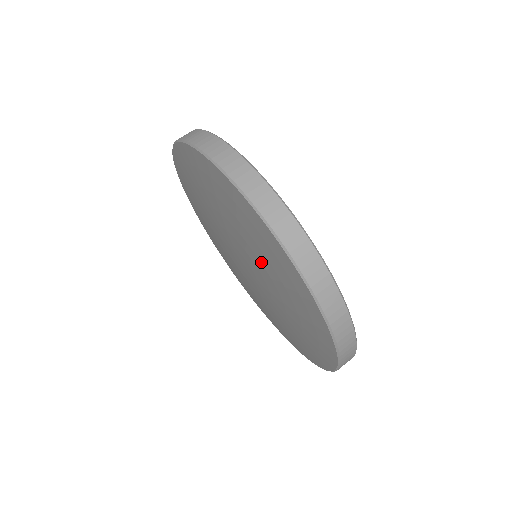
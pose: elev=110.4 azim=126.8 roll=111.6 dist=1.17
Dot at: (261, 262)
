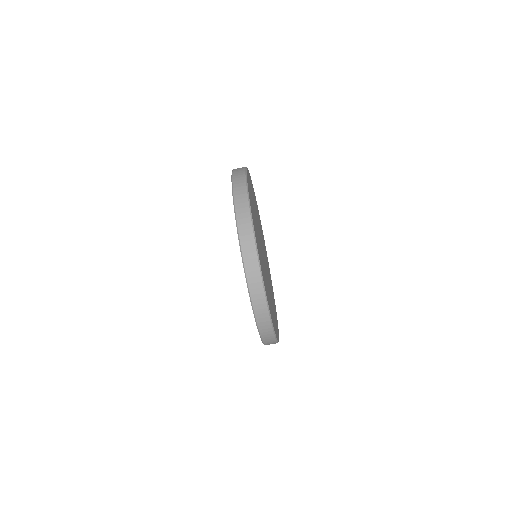
Dot at: occluded
